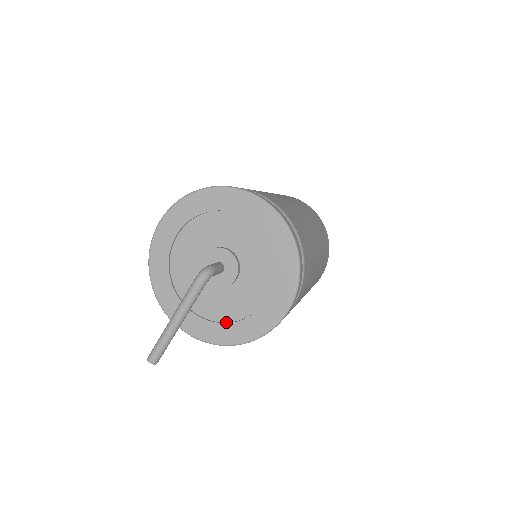
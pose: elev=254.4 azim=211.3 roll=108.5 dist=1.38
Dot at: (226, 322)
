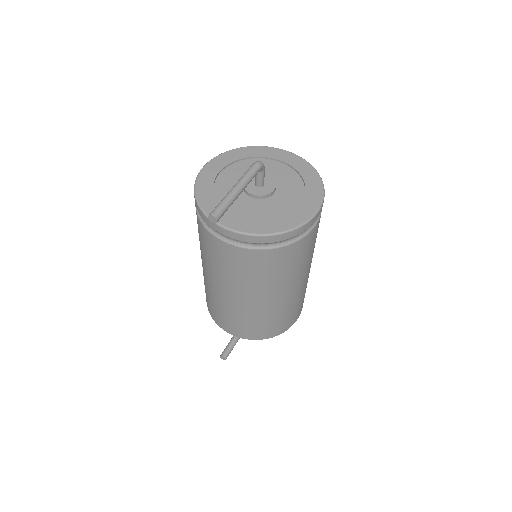
Dot at: (268, 220)
